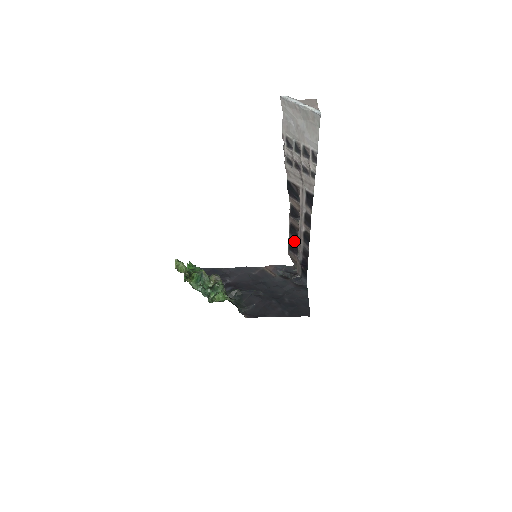
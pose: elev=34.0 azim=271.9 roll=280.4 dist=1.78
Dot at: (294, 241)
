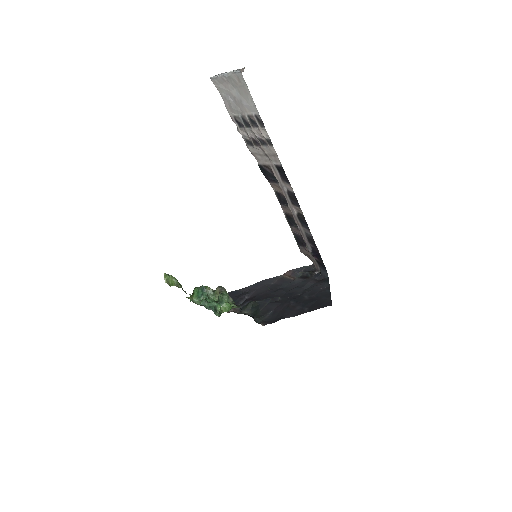
Dot at: (297, 232)
